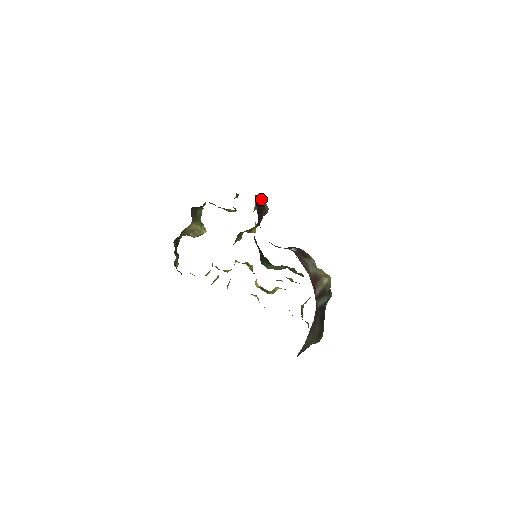
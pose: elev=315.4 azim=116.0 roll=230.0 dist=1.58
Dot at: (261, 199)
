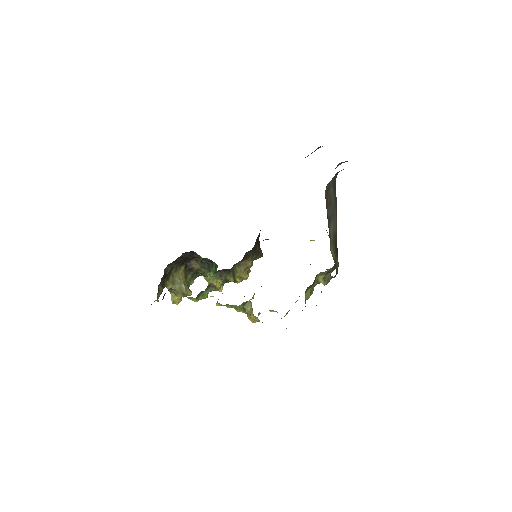
Dot at: occluded
